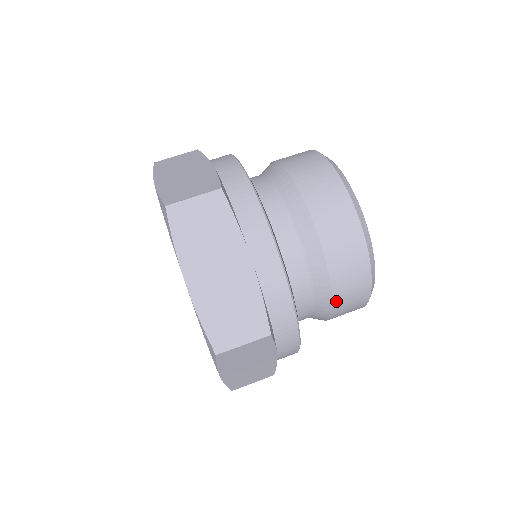
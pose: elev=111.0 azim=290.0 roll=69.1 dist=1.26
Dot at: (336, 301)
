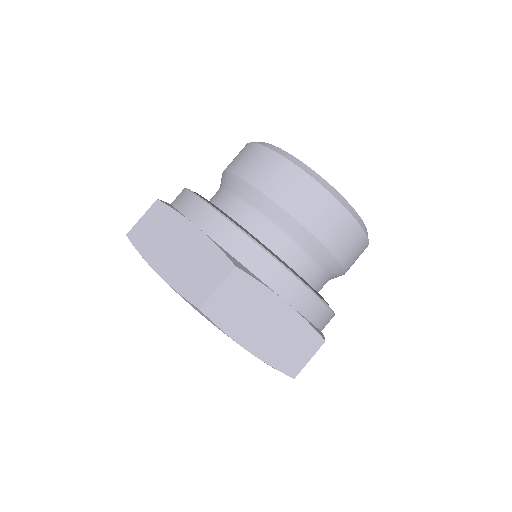
Dot at: (308, 225)
